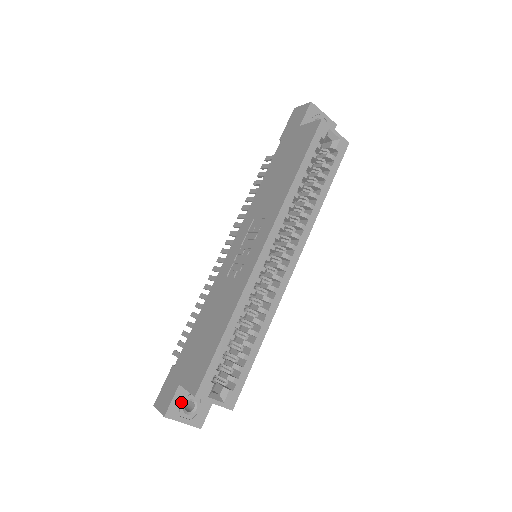
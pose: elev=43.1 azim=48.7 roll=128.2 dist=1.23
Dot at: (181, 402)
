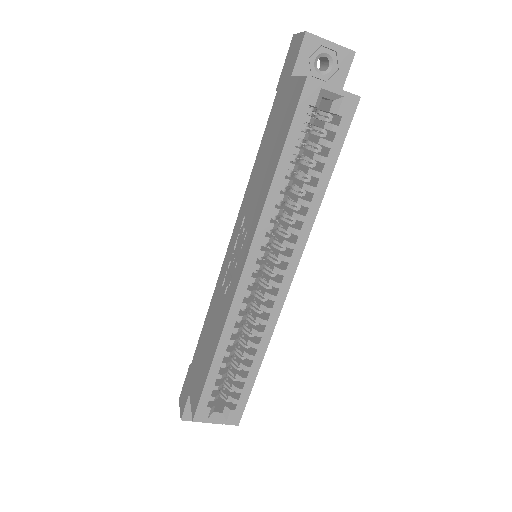
Dot at: occluded
